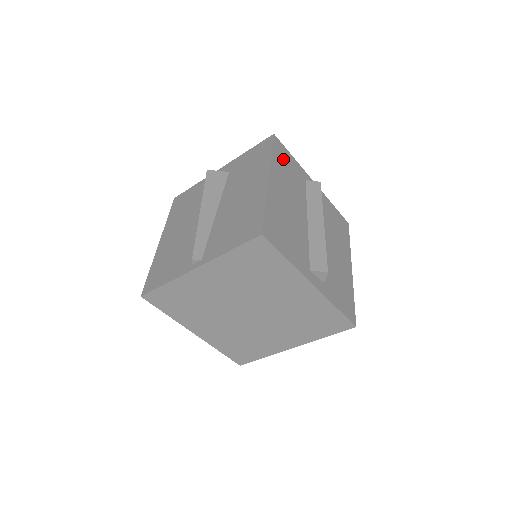
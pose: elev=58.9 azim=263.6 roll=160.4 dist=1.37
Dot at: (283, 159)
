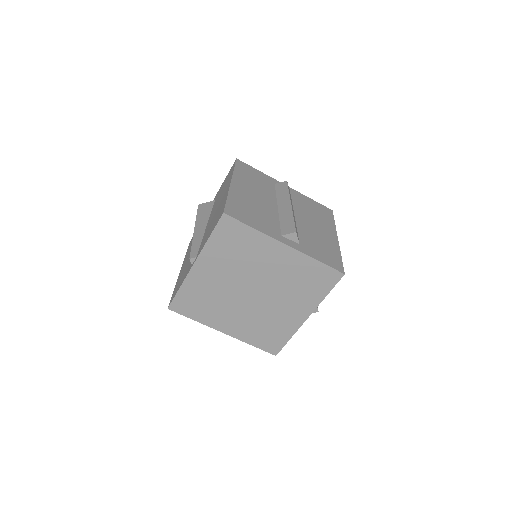
Dot at: (247, 172)
